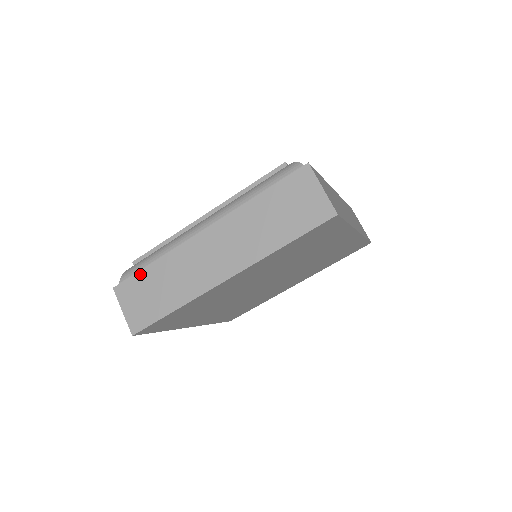
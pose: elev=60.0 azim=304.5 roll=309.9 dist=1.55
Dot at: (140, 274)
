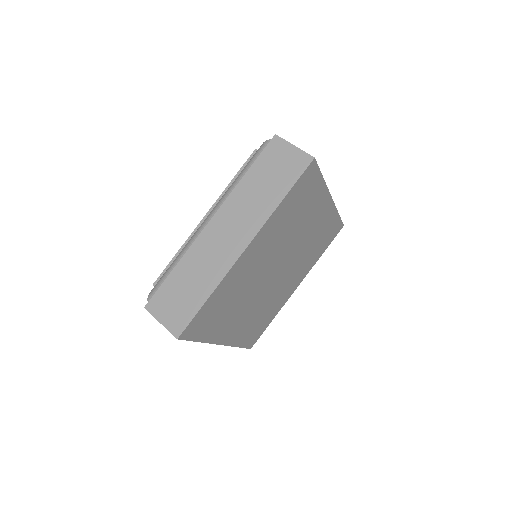
Dot at: (166, 283)
